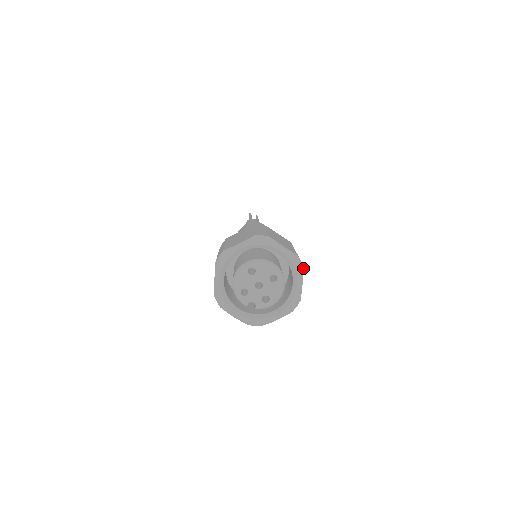
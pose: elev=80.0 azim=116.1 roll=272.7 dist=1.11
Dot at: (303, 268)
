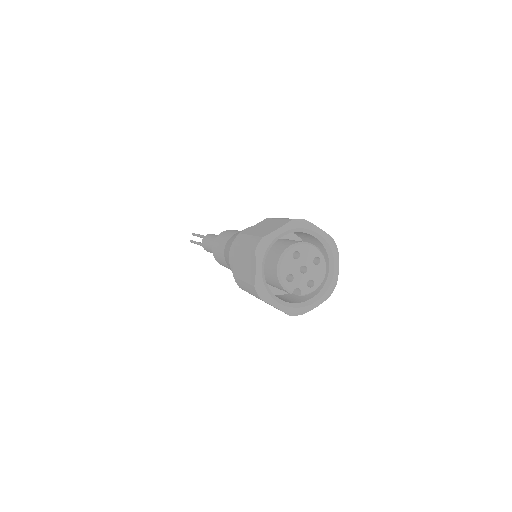
Dot at: occluded
